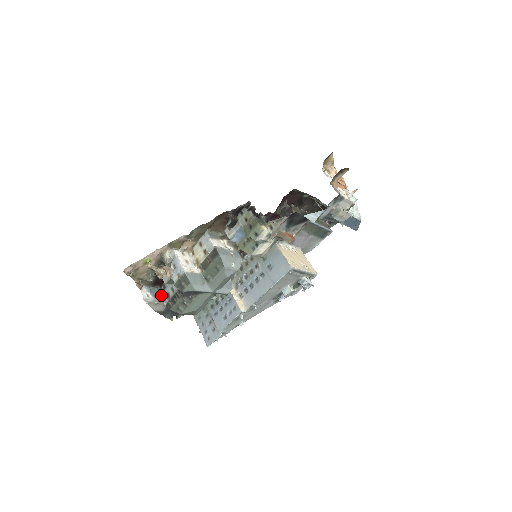
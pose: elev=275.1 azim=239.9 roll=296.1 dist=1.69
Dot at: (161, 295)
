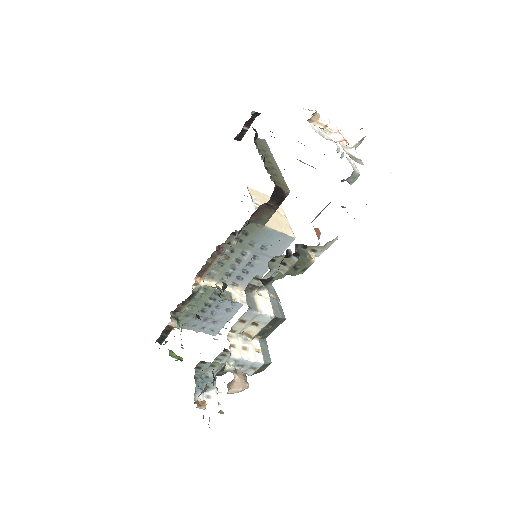
Dot at: (204, 377)
